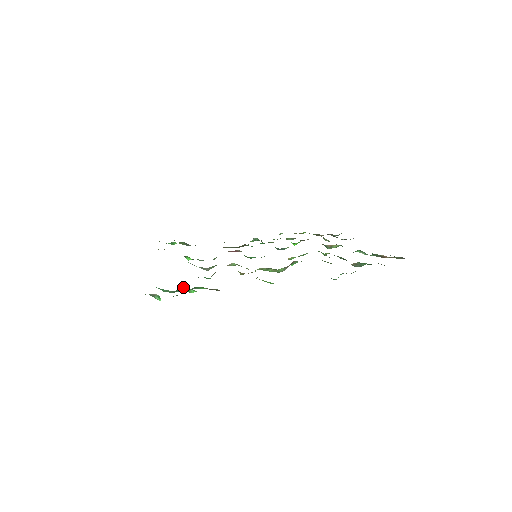
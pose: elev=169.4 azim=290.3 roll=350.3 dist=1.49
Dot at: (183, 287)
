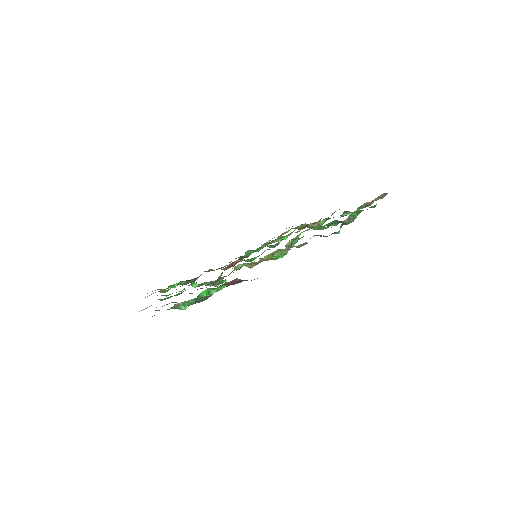
Dot at: (203, 291)
